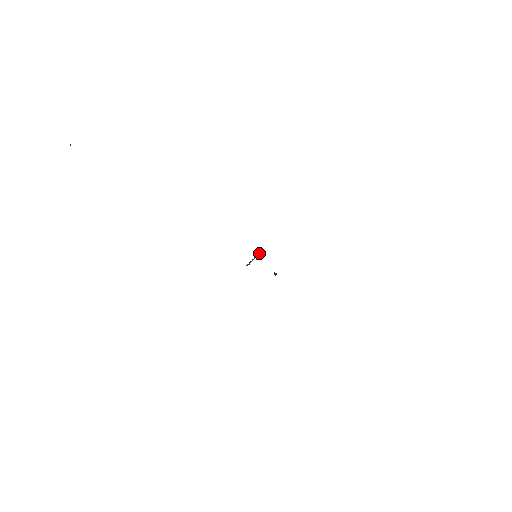
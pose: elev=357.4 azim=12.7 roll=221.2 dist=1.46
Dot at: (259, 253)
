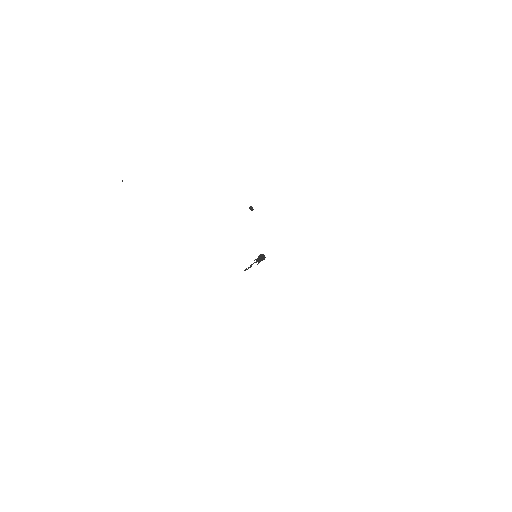
Dot at: (262, 258)
